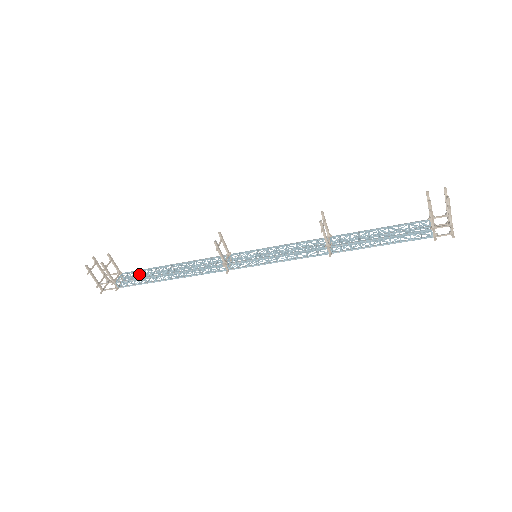
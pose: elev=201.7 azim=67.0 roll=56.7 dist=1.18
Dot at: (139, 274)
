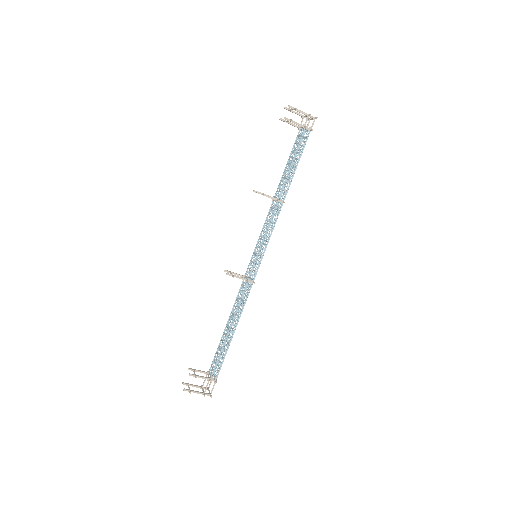
Dot at: (217, 356)
